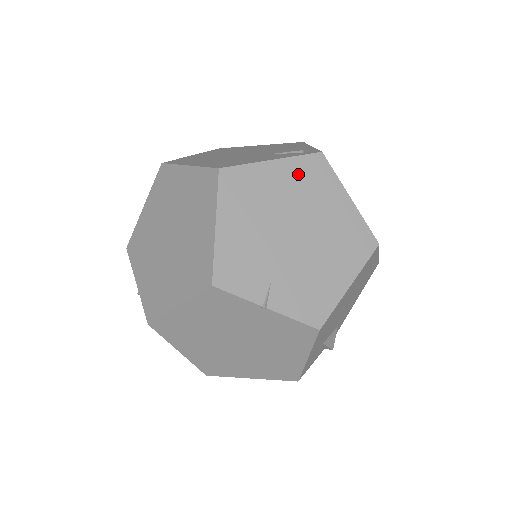
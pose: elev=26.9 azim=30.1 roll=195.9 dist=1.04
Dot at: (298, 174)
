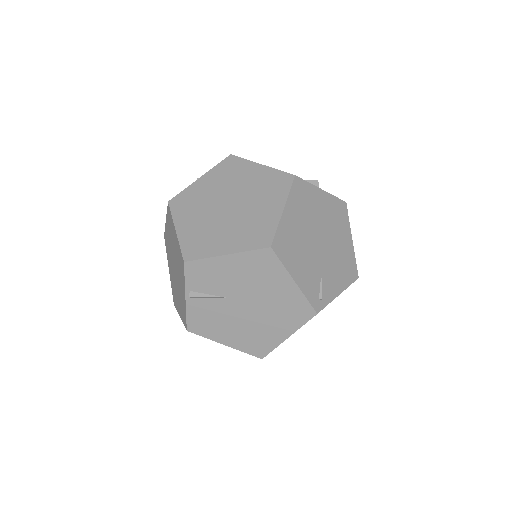
Dot at: occluded
